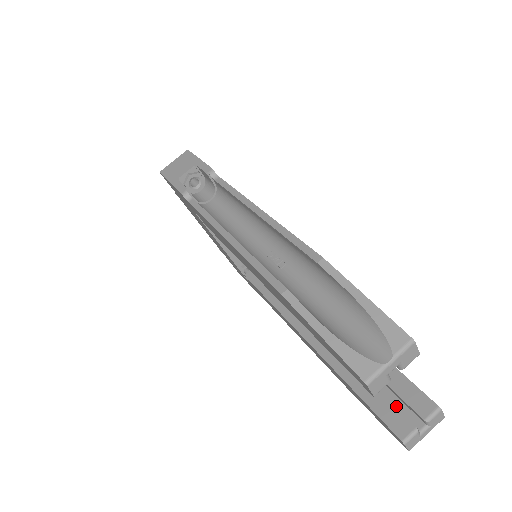
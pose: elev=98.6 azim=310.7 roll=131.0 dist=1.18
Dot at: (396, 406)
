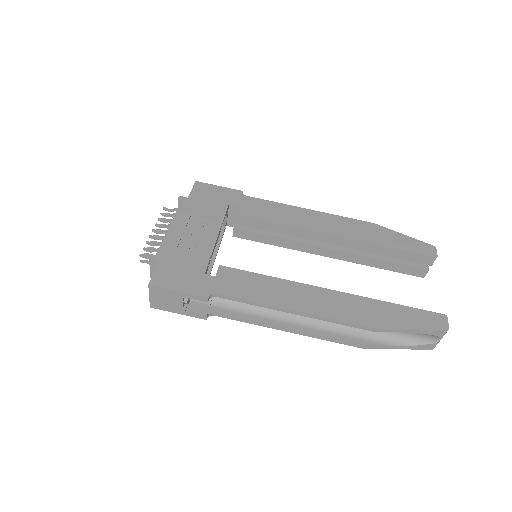
Dot at: occluded
